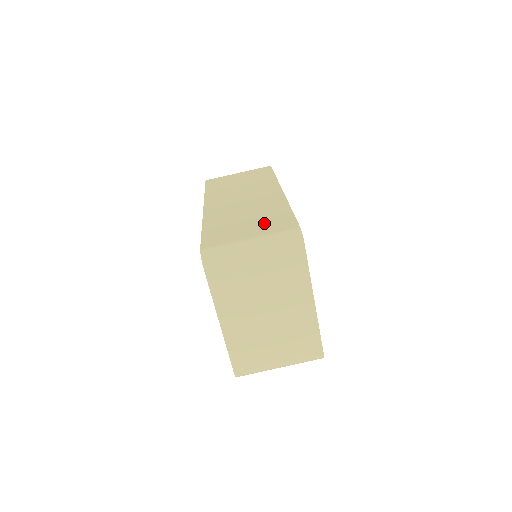
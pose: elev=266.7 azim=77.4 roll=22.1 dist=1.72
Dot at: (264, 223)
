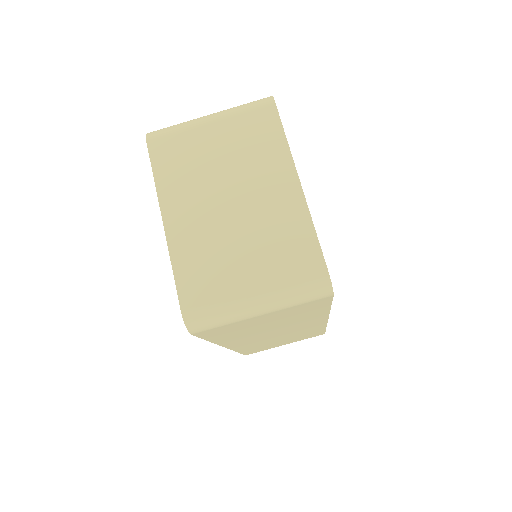
Dot at: occluded
